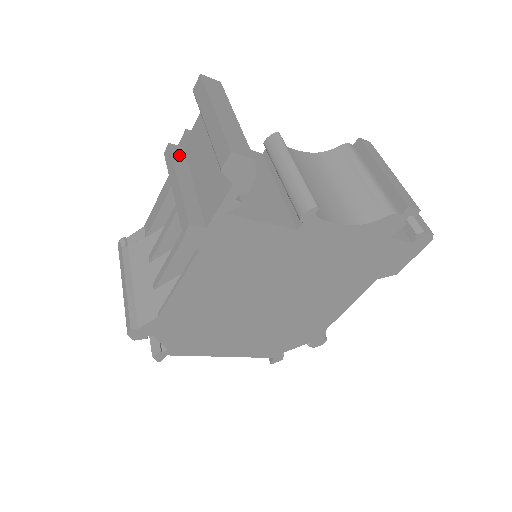
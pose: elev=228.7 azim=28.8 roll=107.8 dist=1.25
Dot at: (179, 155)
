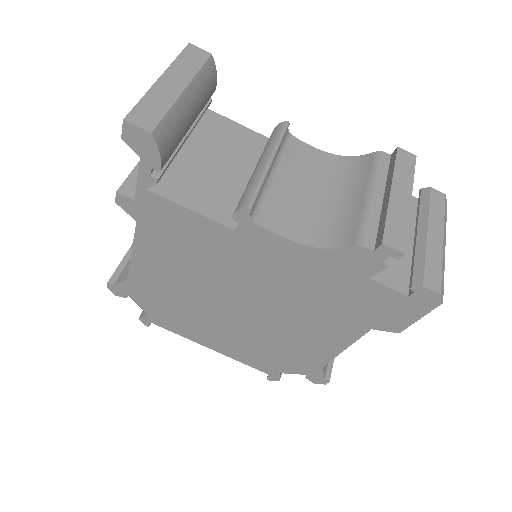
Dot at: occluded
